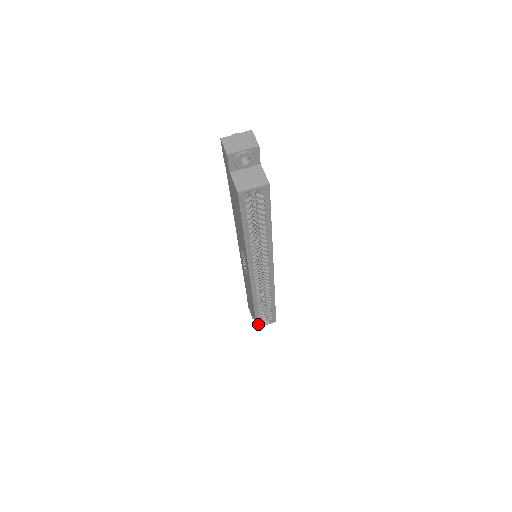
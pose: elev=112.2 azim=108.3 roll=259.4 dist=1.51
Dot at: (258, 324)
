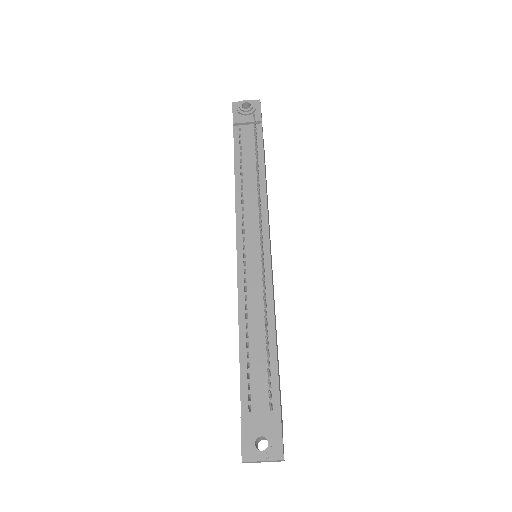
Dot at: occluded
